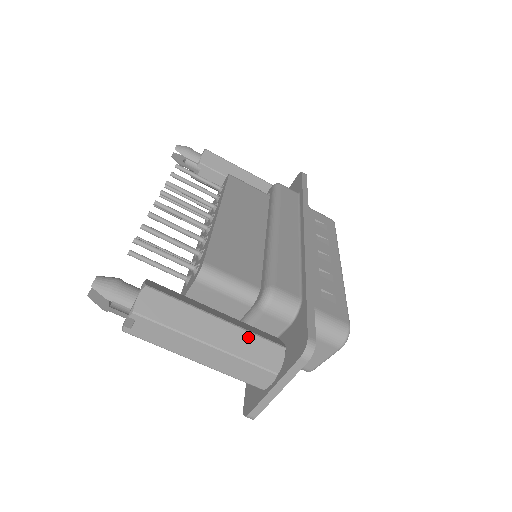
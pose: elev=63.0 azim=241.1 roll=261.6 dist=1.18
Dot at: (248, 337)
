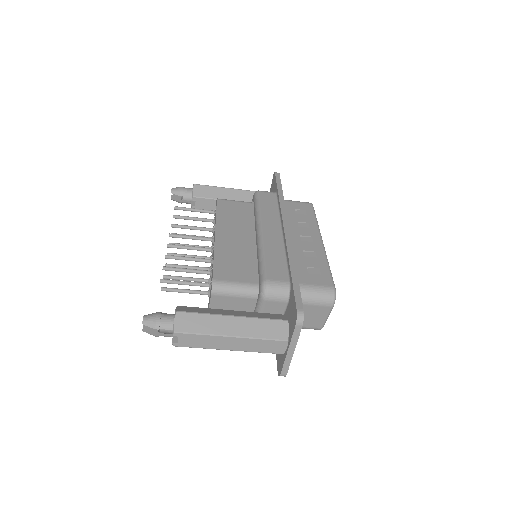
Dot at: (258, 322)
